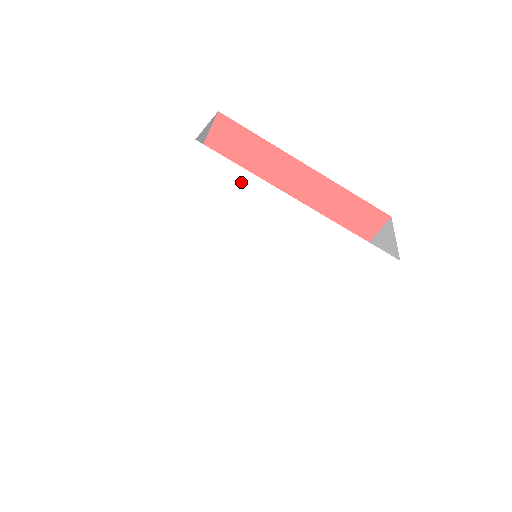
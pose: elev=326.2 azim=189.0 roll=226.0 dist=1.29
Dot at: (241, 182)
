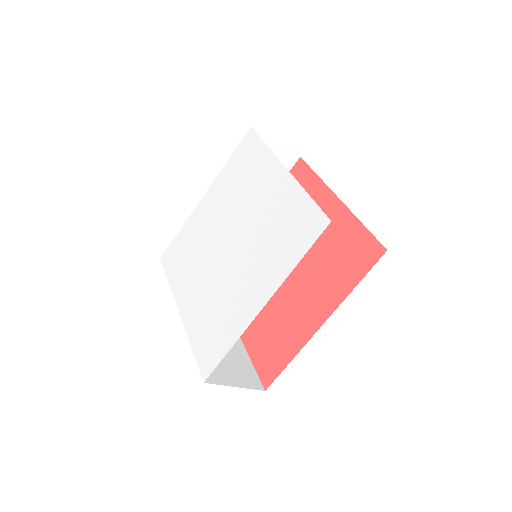
Dot at: (182, 236)
